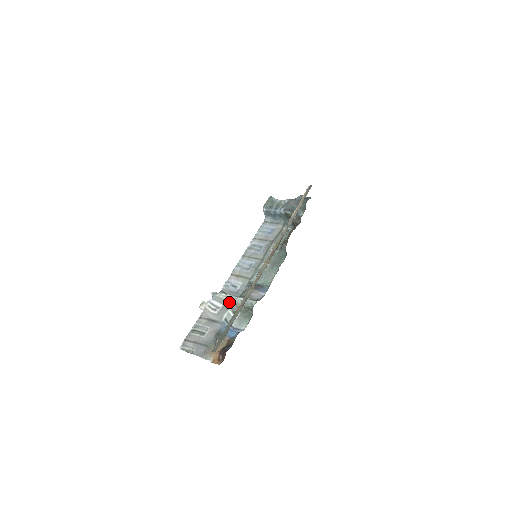
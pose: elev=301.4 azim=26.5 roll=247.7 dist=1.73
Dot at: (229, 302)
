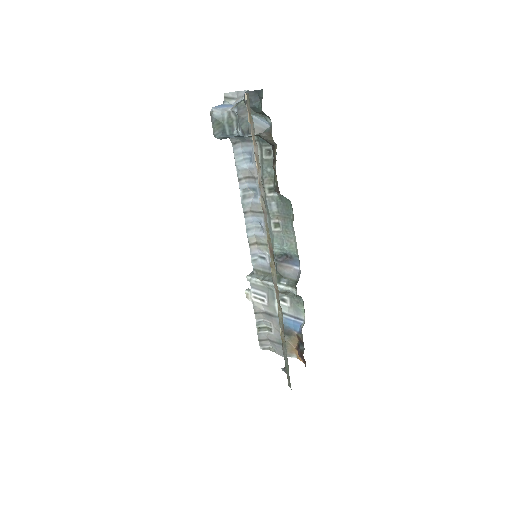
Dot at: (270, 290)
